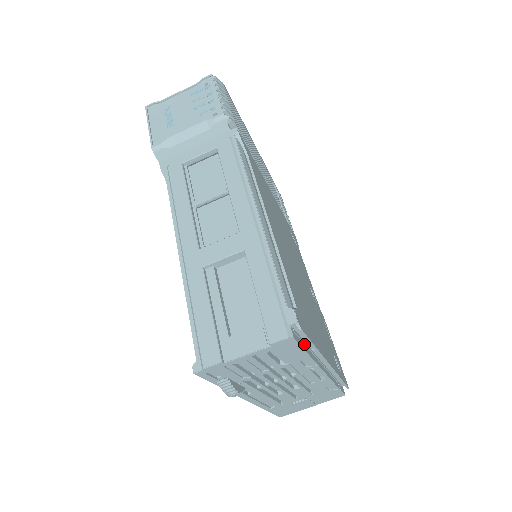
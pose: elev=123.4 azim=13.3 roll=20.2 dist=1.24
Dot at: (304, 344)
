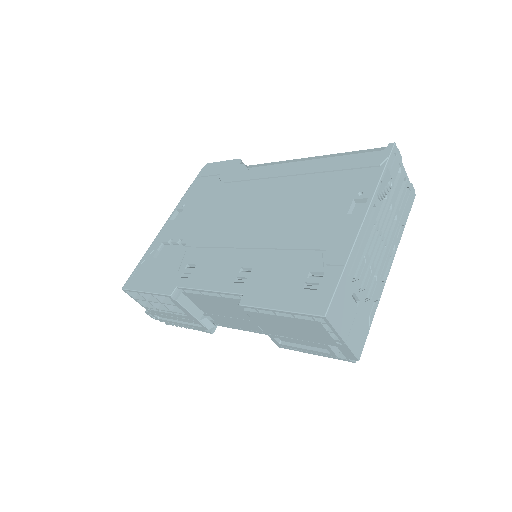
Dot at: occluded
